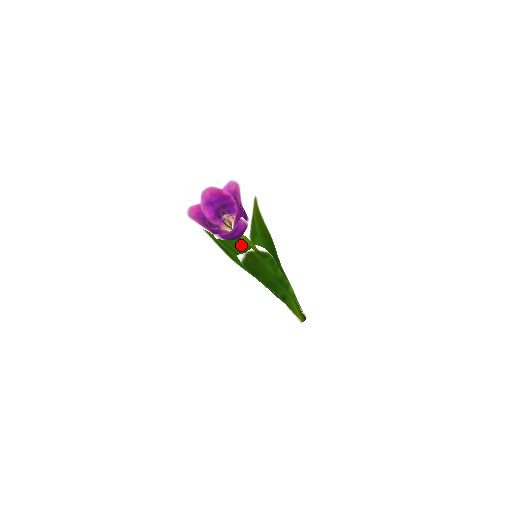
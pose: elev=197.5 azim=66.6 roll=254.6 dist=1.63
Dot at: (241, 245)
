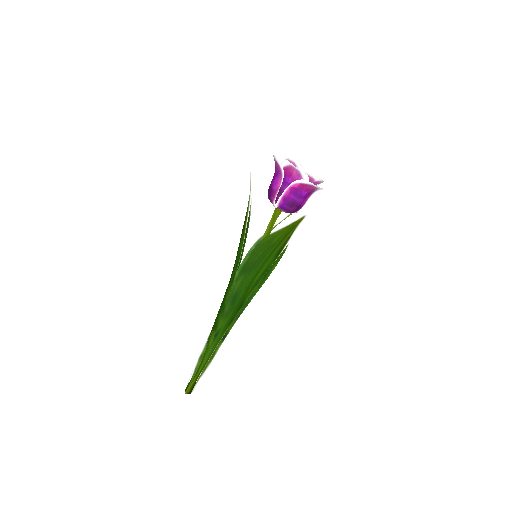
Dot at: occluded
